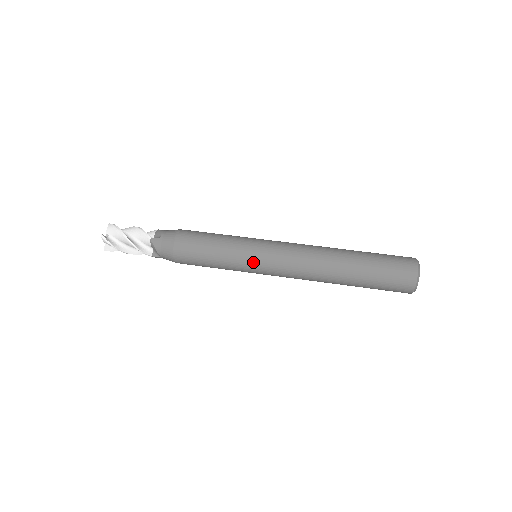
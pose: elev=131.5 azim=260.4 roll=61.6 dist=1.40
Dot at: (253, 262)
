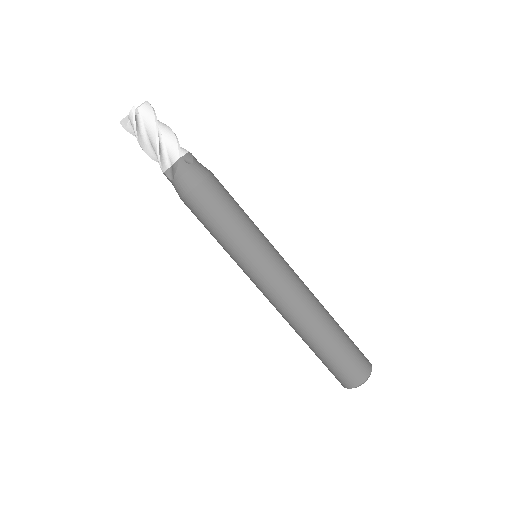
Dot at: (254, 263)
